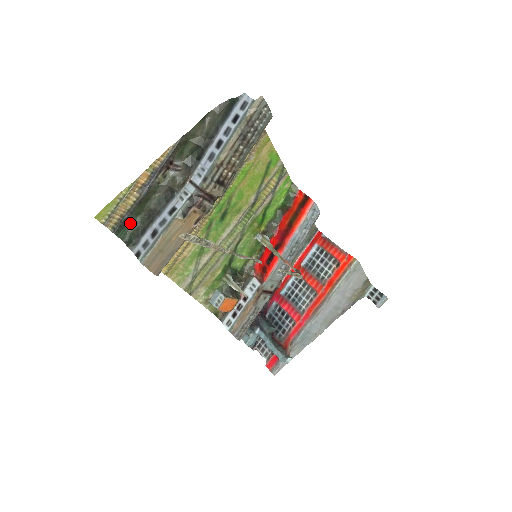
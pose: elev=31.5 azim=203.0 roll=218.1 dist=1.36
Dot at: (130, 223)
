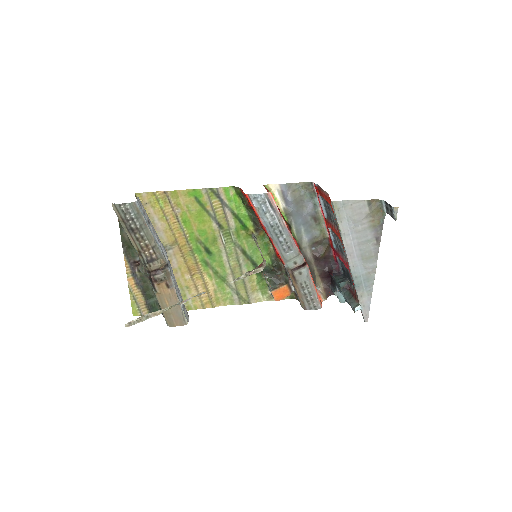
Dot at: (155, 303)
